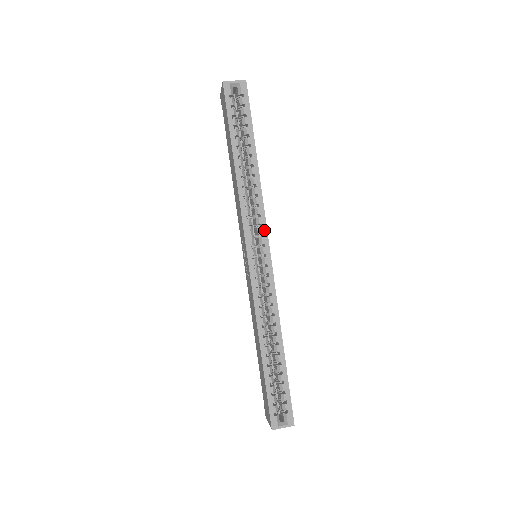
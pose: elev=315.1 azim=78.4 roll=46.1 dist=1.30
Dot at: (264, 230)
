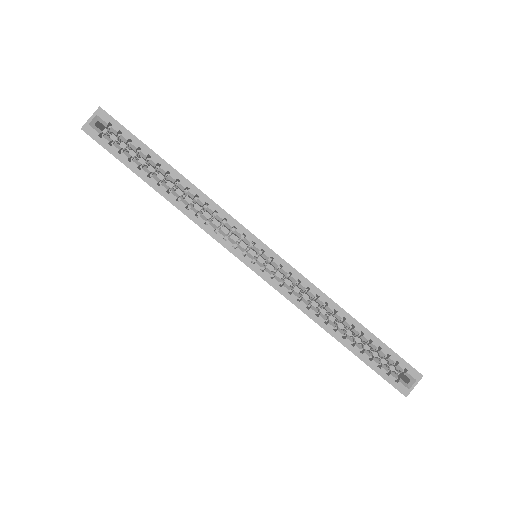
Dot at: (241, 229)
